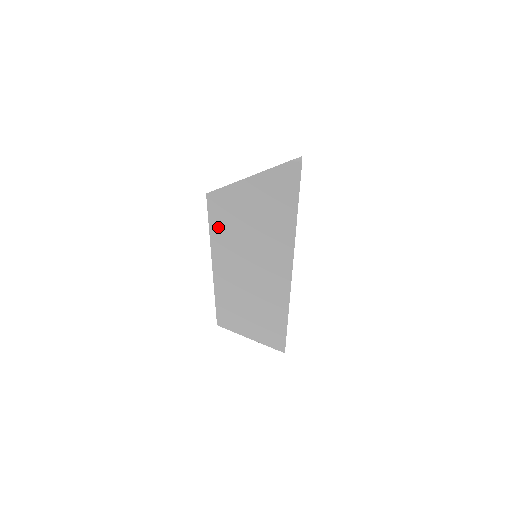
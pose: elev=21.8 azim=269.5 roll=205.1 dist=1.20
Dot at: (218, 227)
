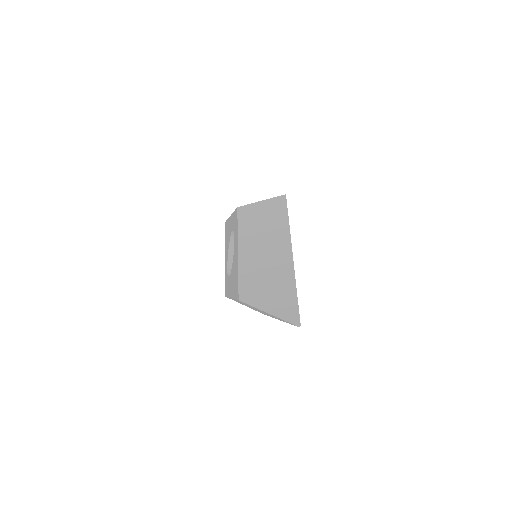
Dot at: occluded
